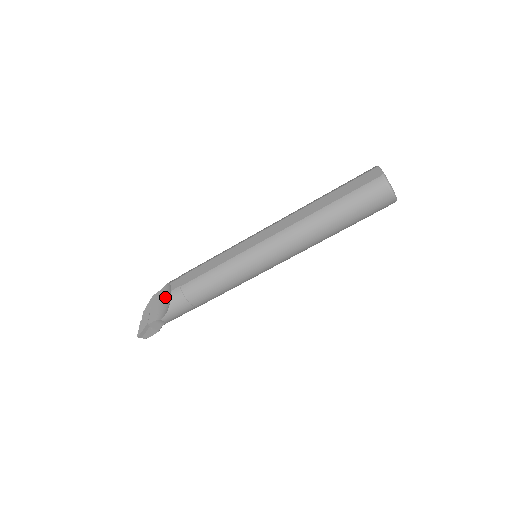
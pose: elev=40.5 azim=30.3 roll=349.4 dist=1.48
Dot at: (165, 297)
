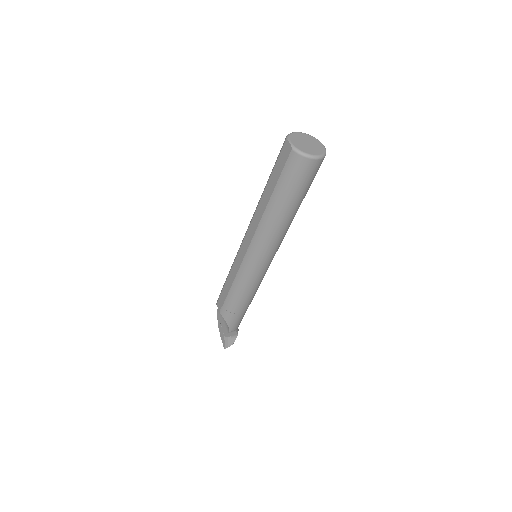
Dot at: occluded
